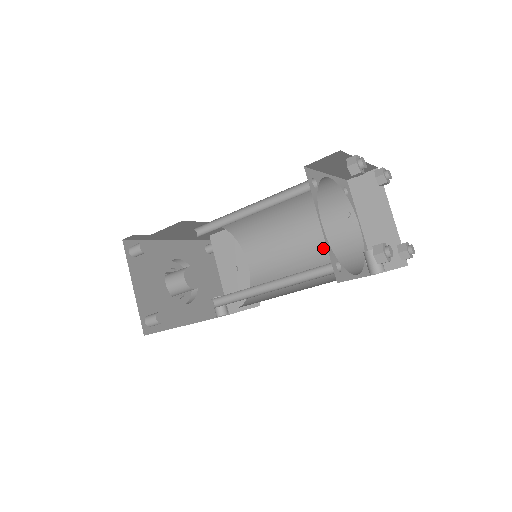
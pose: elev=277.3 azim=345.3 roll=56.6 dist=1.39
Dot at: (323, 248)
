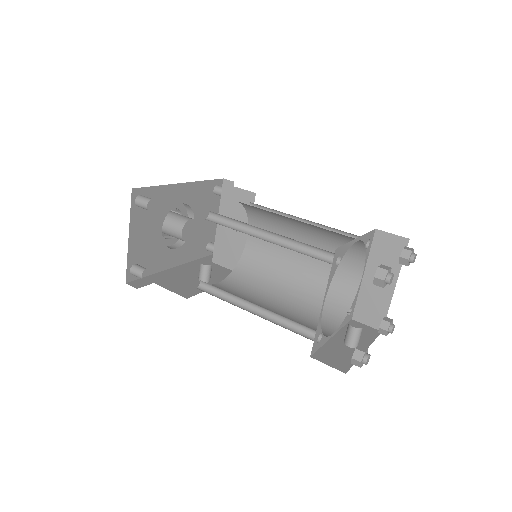
Dot at: (320, 271)
